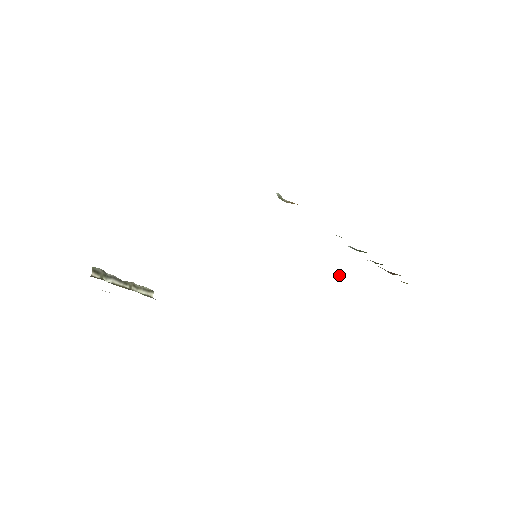
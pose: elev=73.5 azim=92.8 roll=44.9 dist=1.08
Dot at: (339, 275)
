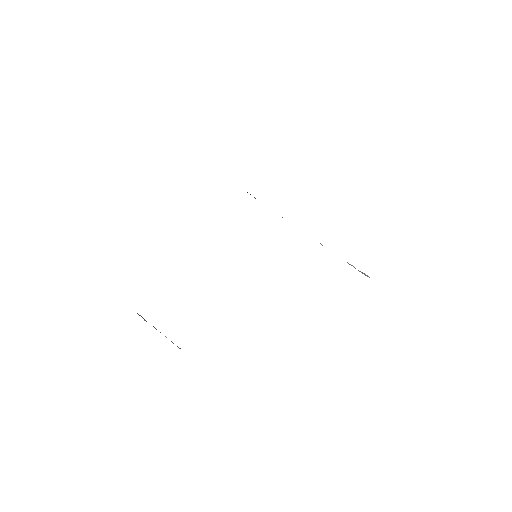
Dot at: occluded
